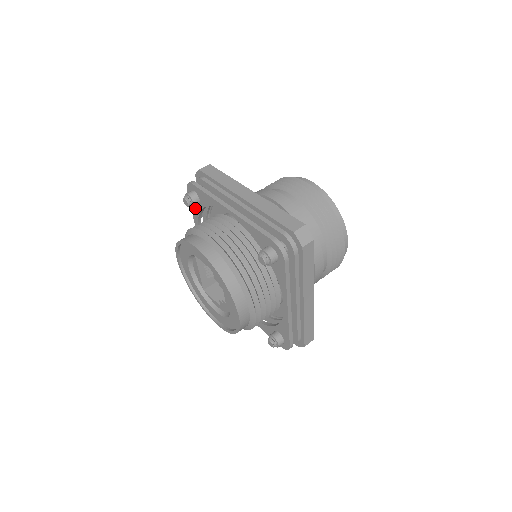
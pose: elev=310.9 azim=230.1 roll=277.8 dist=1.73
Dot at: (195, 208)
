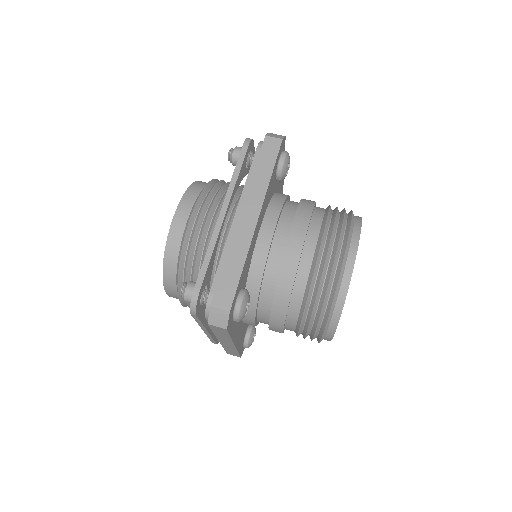
Dot at: occluded
